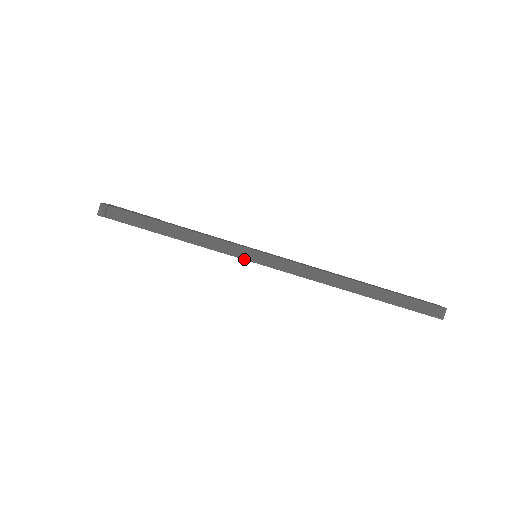
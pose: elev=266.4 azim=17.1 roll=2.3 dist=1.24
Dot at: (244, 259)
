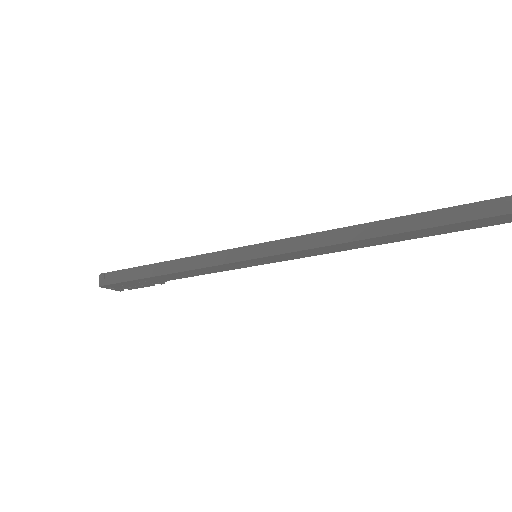
Dot at: (238, 261)
